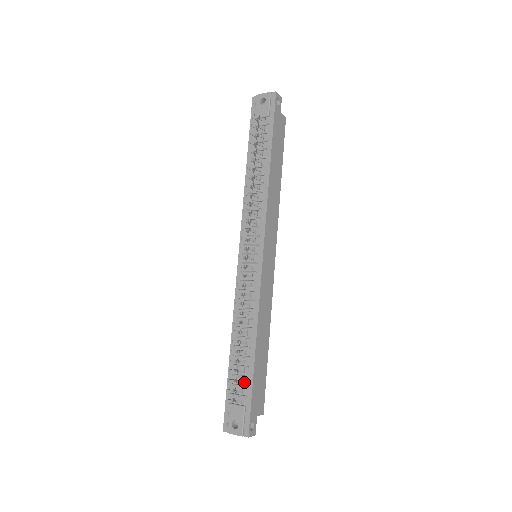
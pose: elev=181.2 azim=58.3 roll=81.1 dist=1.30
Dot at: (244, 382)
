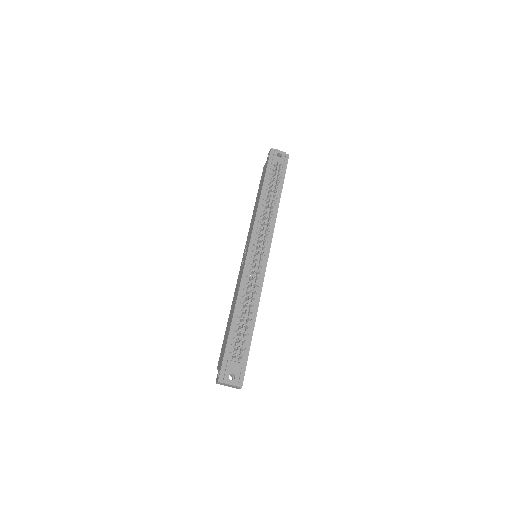
Dot at: (243, 345)
